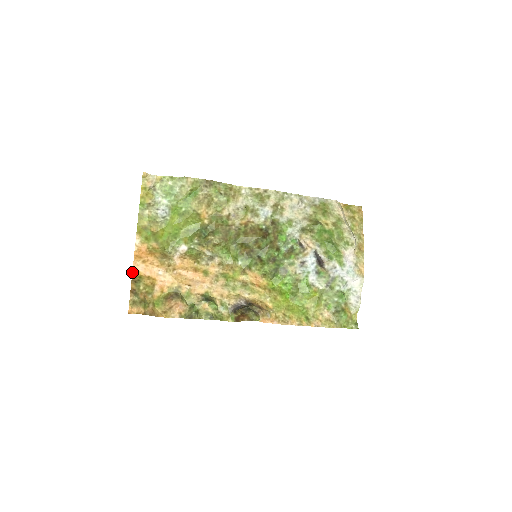
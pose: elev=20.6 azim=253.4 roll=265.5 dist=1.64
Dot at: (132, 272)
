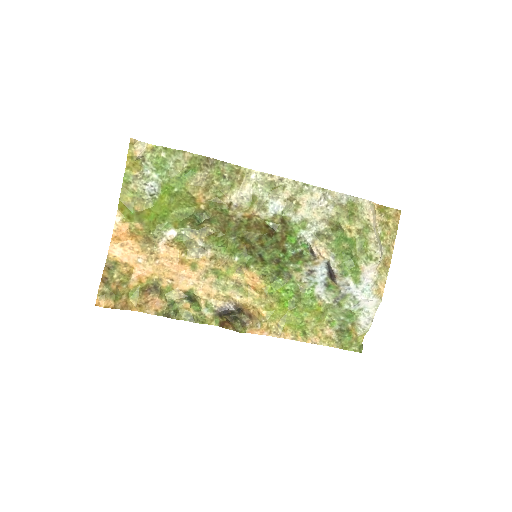
Dot at: (107, 256)
